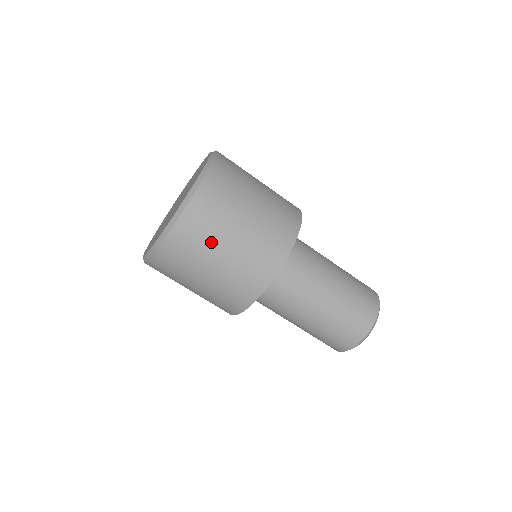
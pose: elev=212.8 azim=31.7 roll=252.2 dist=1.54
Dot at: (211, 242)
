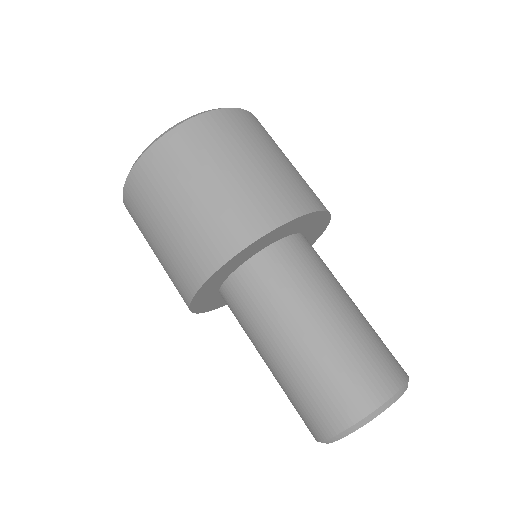
Dot at: (169, 189)
